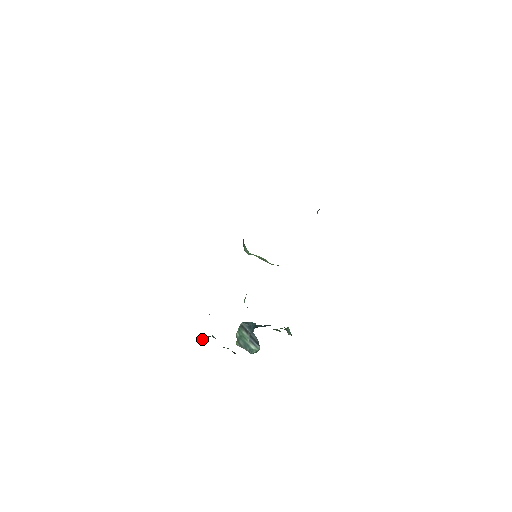
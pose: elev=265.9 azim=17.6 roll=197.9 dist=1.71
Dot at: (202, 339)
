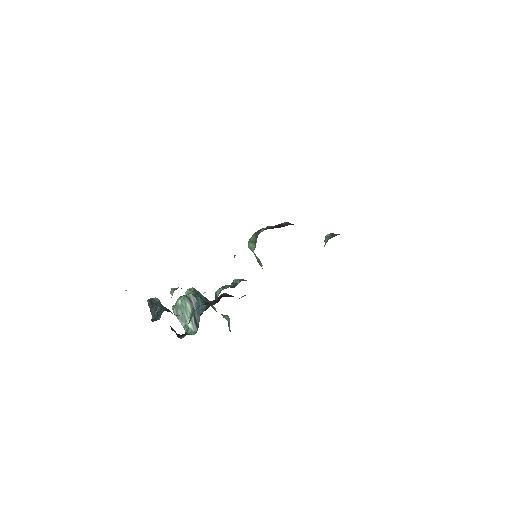
Dot at: (151, 305)
